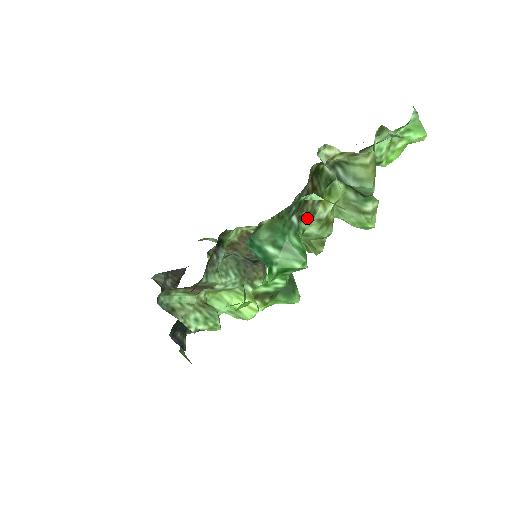
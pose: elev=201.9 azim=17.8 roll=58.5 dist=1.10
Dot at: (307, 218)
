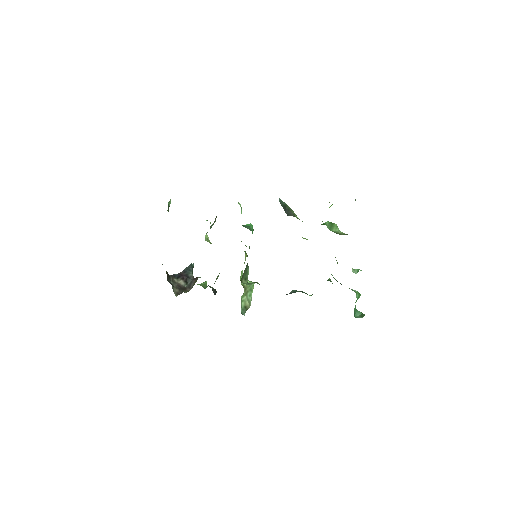
Dot at: occluded
